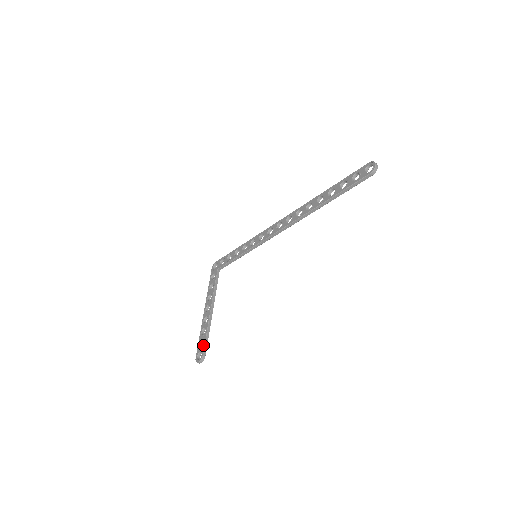
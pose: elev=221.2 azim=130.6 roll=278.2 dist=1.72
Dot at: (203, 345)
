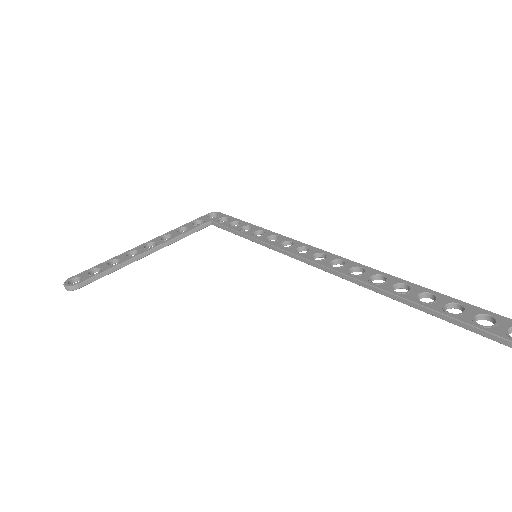
Dot at: (92, 275)
